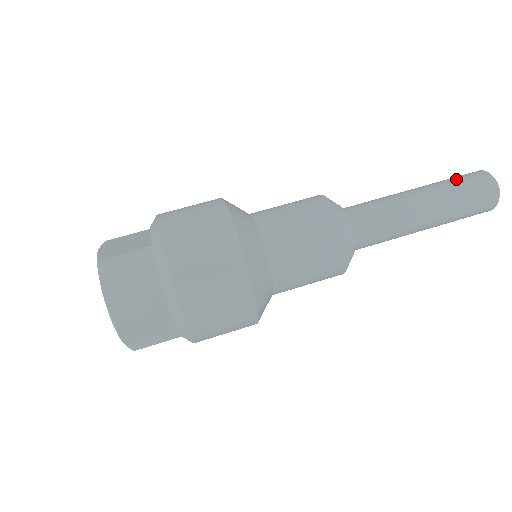
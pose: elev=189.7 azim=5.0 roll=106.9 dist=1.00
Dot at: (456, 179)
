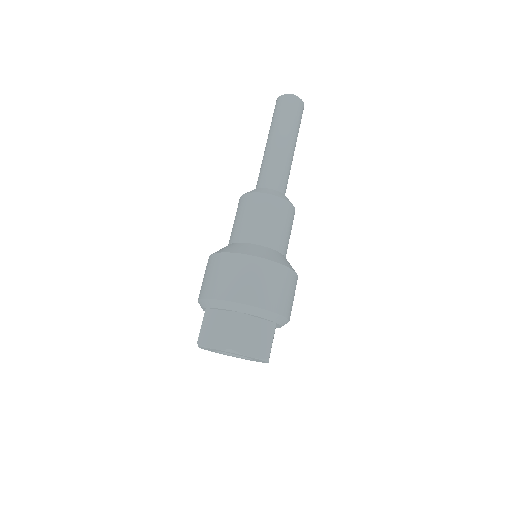
Dot at: (272, 119)
